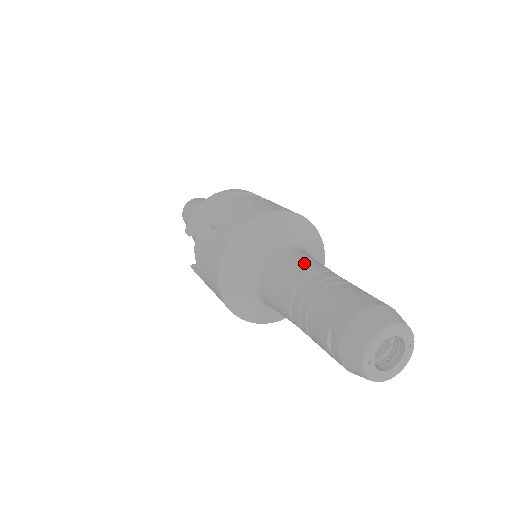
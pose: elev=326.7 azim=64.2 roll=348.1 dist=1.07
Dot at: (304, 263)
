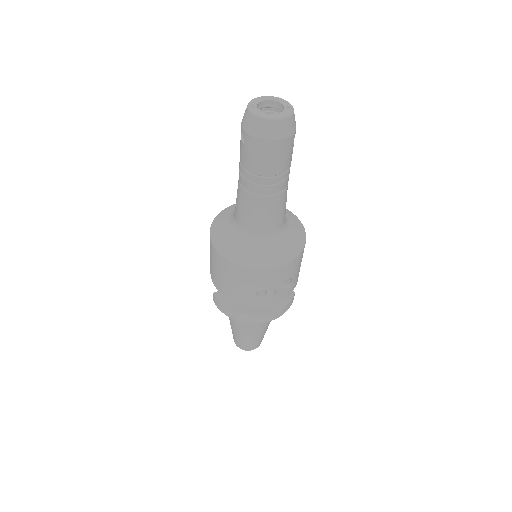
Dot at: occluded
